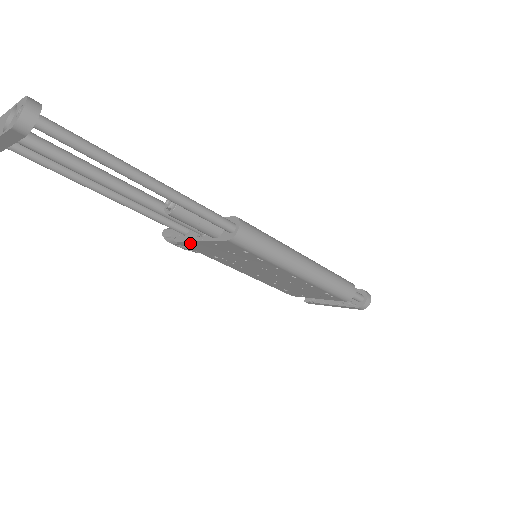
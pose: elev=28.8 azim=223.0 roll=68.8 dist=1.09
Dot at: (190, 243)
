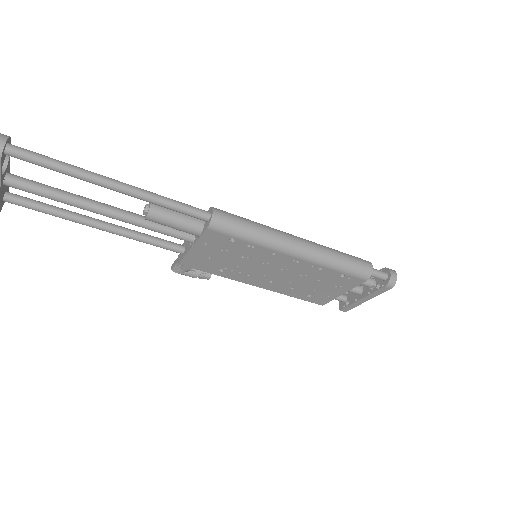
Dot at: (188, 258)
